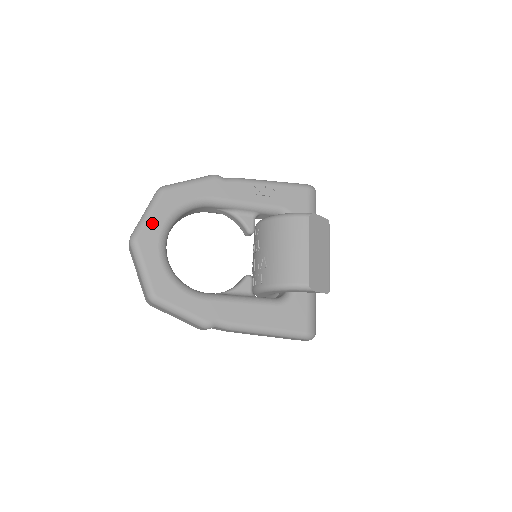
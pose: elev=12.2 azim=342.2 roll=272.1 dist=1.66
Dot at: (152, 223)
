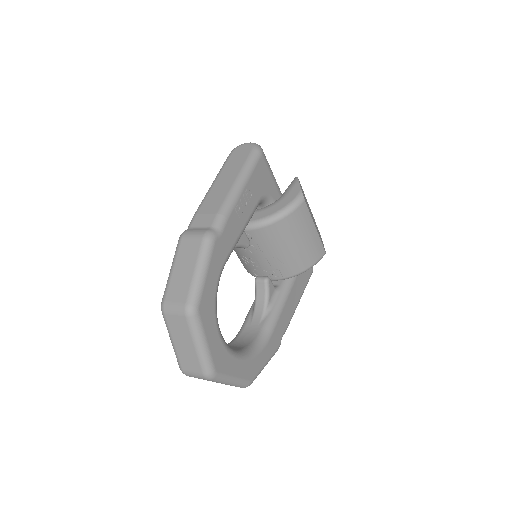
Dot at: (213, 346)
